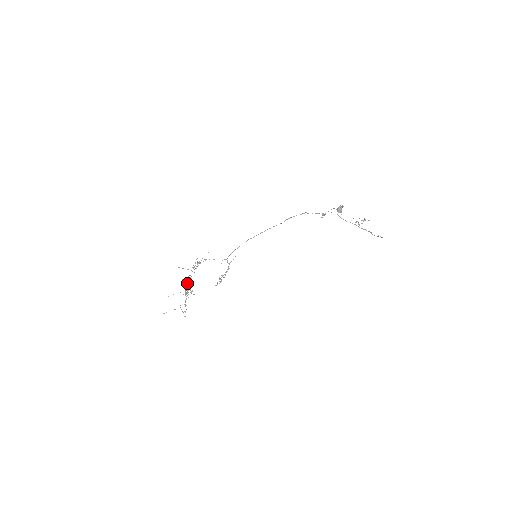
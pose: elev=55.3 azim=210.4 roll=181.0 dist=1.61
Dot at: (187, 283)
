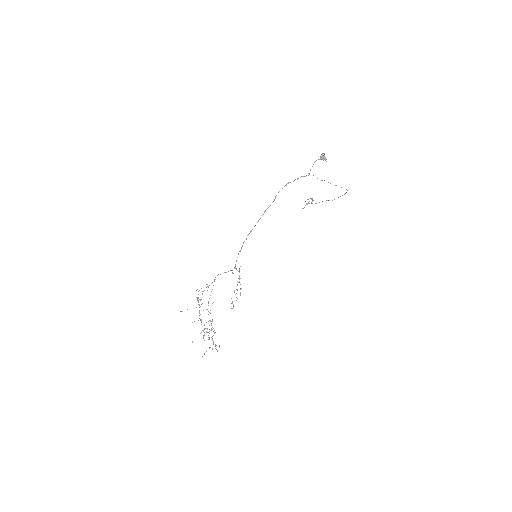
Dot at: occluded
